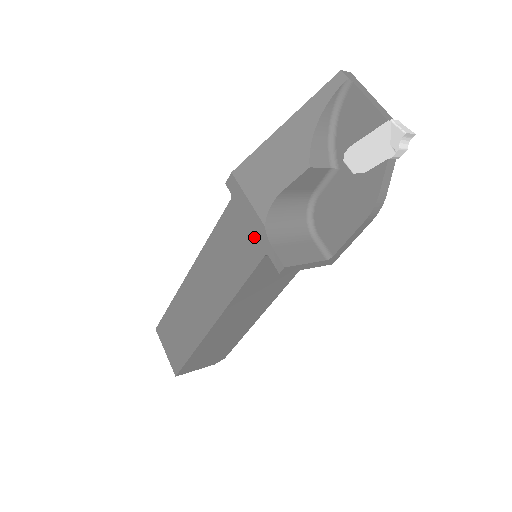
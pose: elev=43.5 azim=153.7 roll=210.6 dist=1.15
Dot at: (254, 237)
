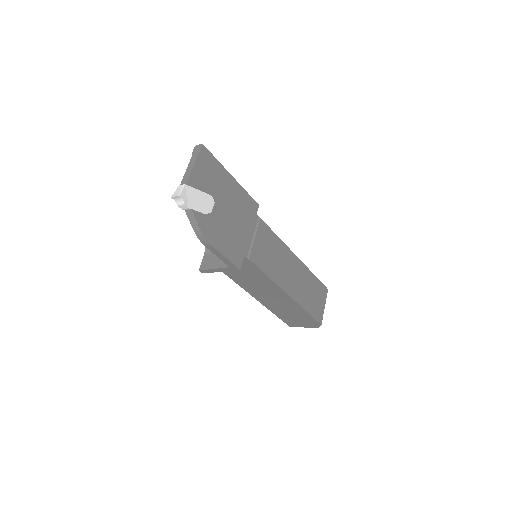
Dot at: occluded
